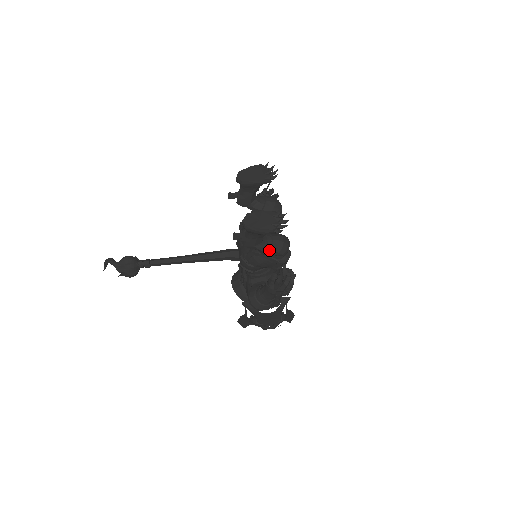
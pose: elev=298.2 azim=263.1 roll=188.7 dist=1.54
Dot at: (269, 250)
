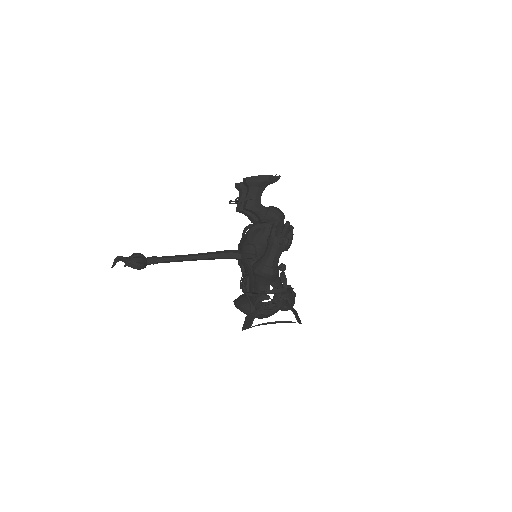
Dot at: (267, 211)
